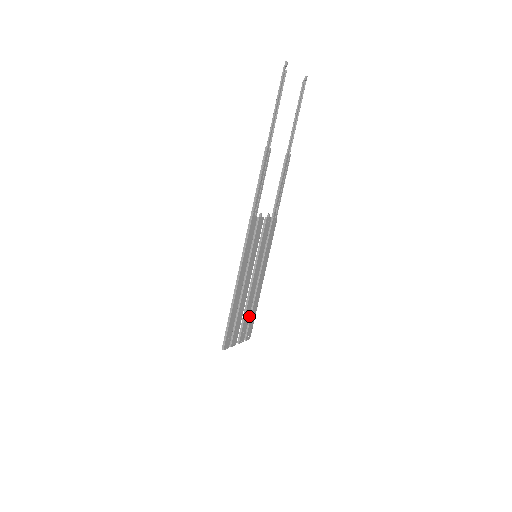
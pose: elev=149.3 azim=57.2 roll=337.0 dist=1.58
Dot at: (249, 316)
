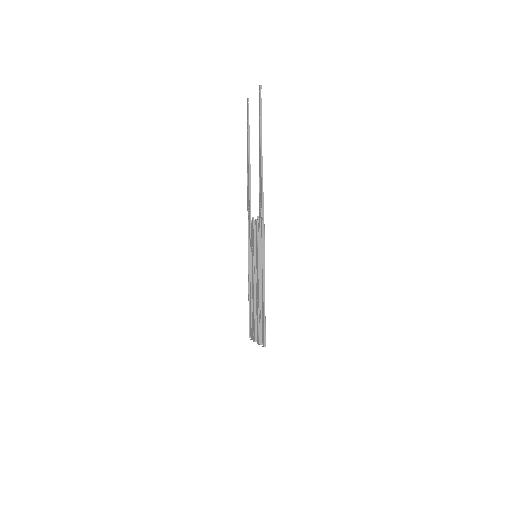
Dot at: (251, 315)
